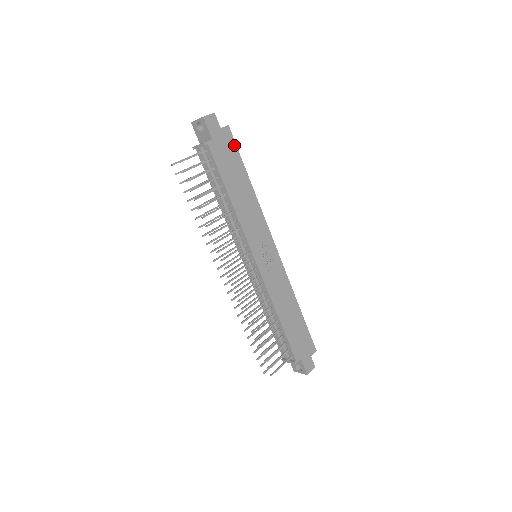
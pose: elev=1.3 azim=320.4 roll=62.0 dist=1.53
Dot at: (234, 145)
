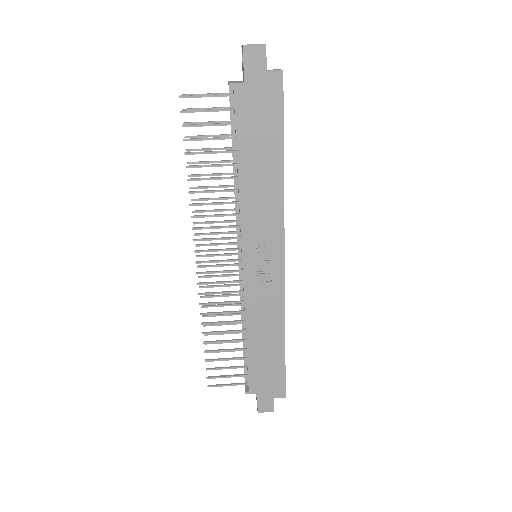
Dot at: (280, 103)
